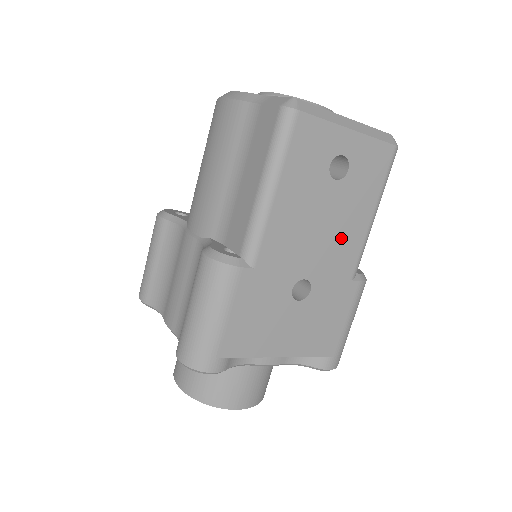
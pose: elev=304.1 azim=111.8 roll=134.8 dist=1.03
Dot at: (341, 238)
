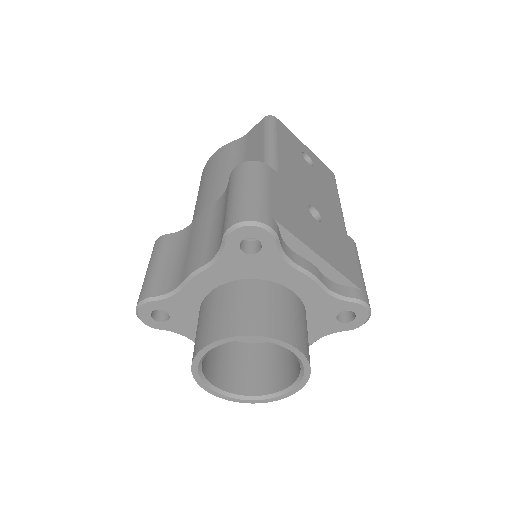
Dot at: (326, 199)
